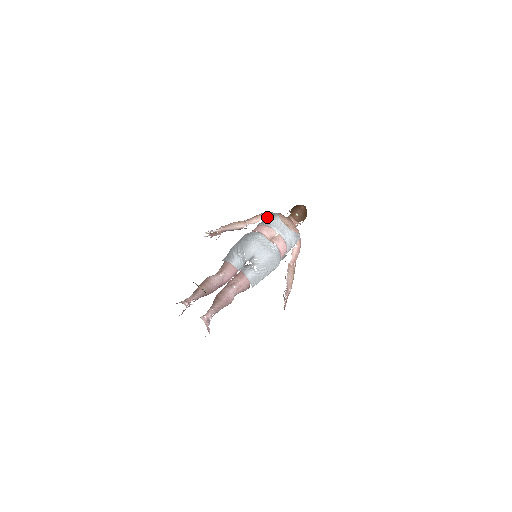
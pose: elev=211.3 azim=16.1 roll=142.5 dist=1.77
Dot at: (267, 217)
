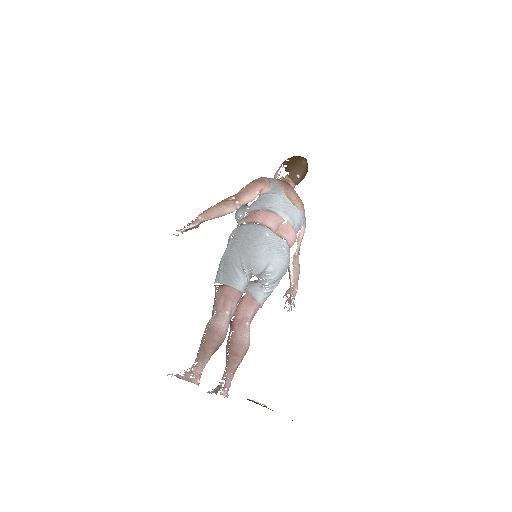
Dot at: (267, 193)
